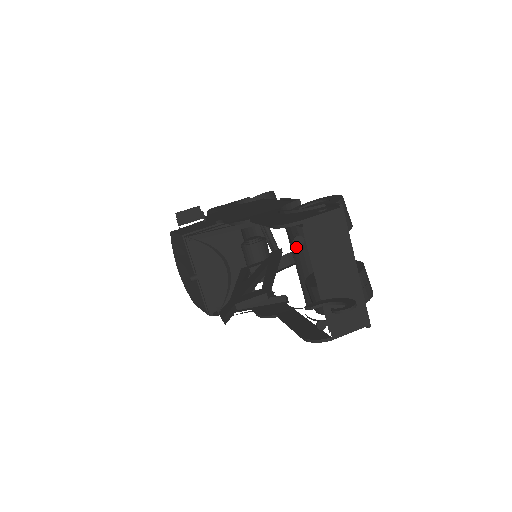
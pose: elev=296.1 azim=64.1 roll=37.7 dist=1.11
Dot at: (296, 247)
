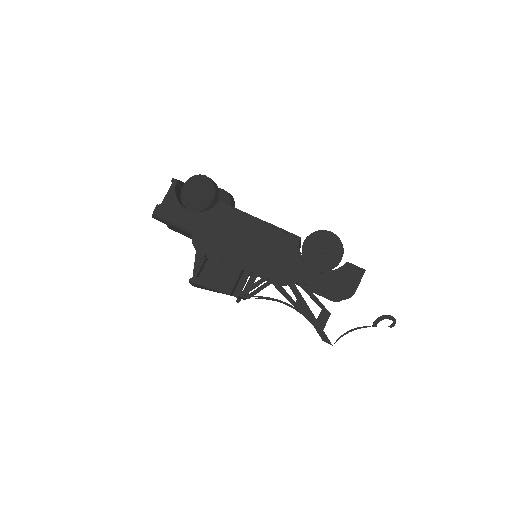
Dot at: occluded
